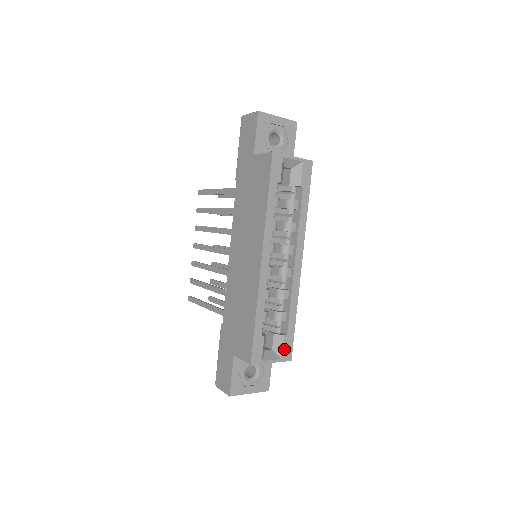
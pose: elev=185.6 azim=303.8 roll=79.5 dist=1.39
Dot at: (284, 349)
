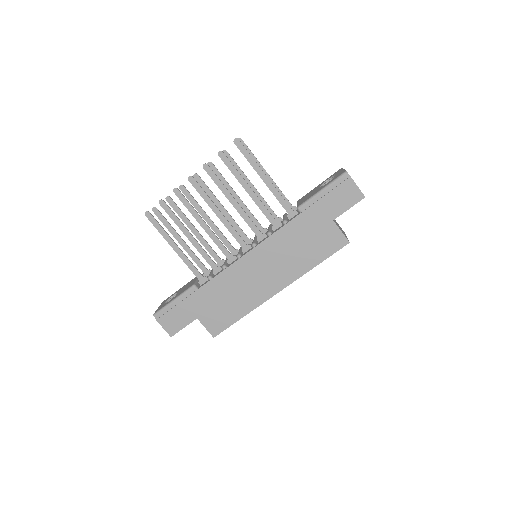
Dot at: occluded
